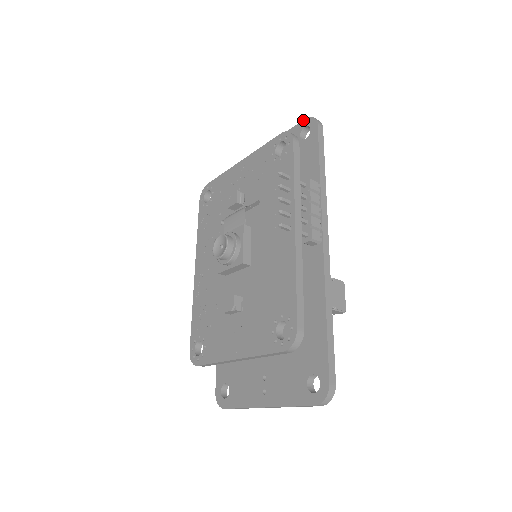
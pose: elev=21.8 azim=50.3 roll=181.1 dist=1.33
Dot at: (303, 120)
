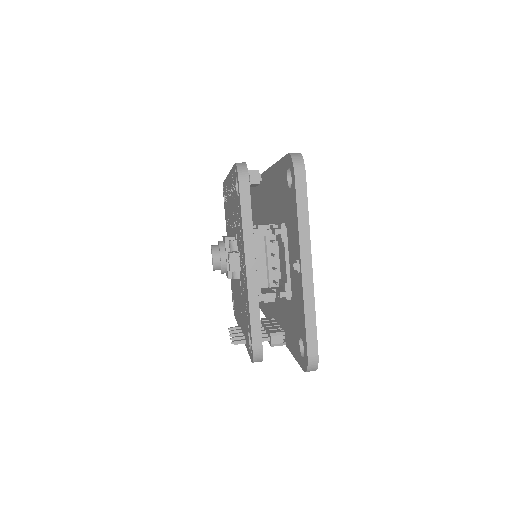
Dot at: (306, 352)
